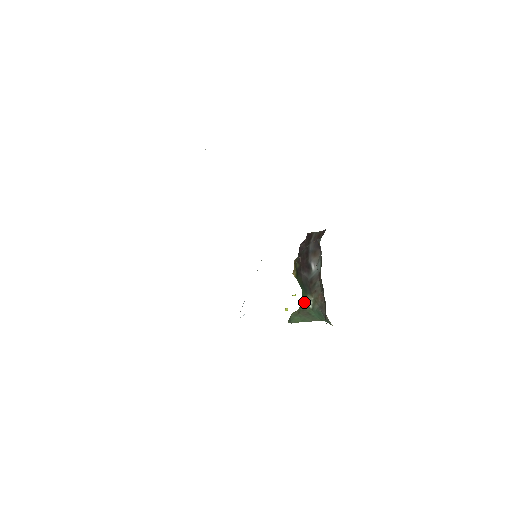
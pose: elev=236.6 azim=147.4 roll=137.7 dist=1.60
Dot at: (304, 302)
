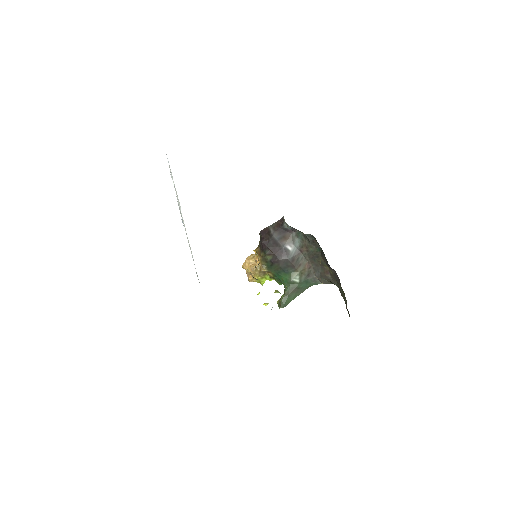
Dot at: (291, 281)
